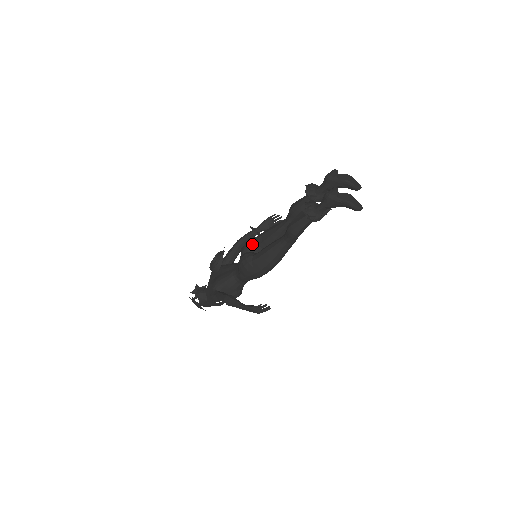
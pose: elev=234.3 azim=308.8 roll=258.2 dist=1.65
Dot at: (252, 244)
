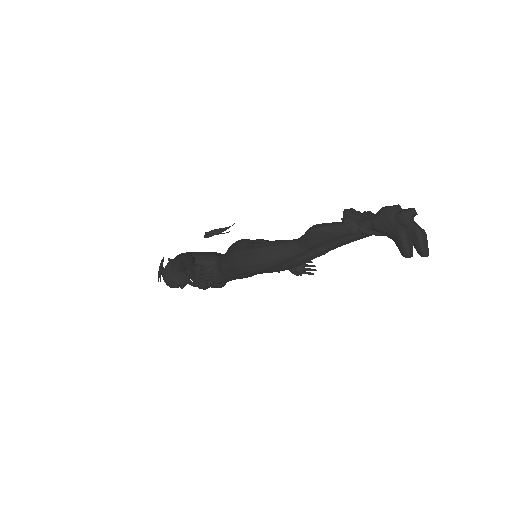
Dot at: (264, 241)
